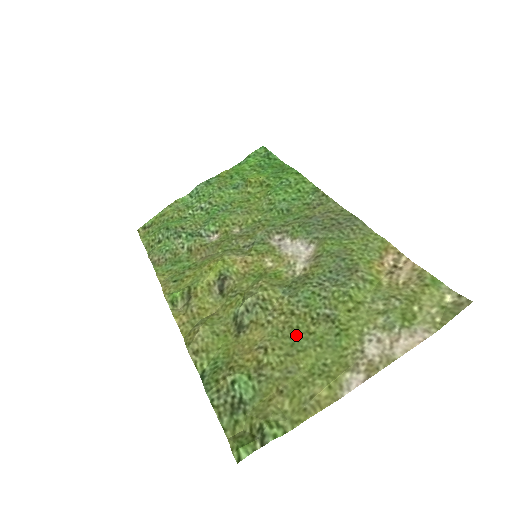
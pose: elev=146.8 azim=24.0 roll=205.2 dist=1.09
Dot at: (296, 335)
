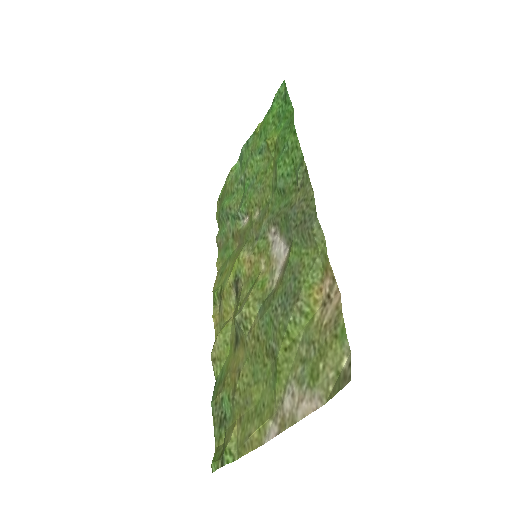
Dot at: (257, 364)
